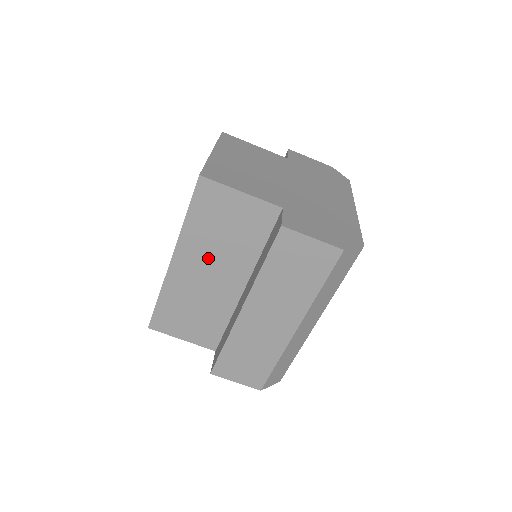
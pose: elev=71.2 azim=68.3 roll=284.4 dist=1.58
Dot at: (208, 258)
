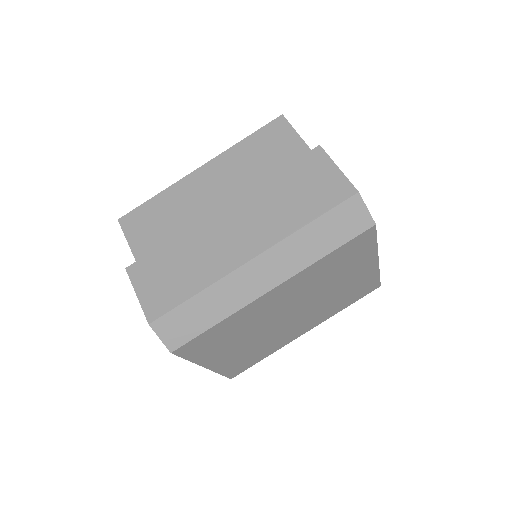
Dot at: (229, 180)
